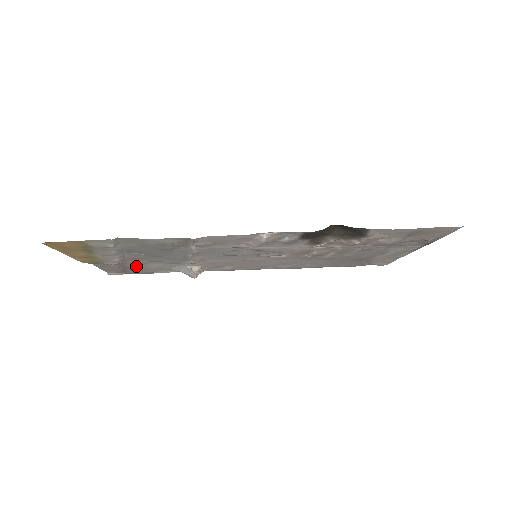
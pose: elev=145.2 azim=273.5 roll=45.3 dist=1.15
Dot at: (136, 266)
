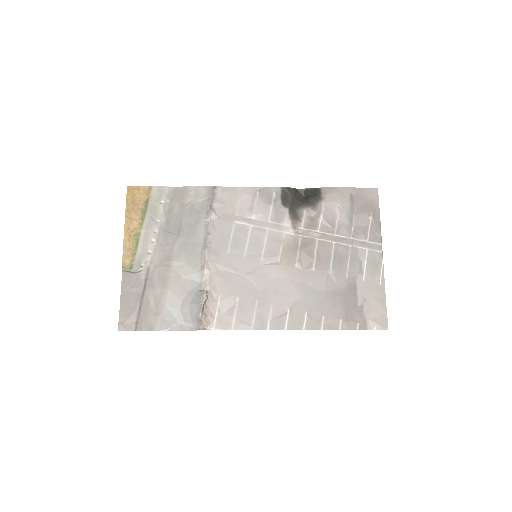
Dot at: (156, 285)
